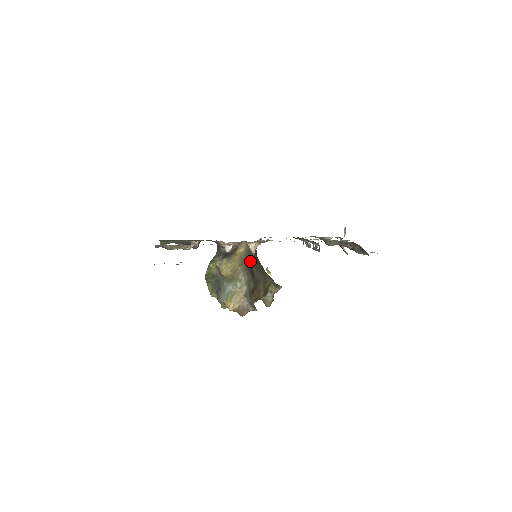
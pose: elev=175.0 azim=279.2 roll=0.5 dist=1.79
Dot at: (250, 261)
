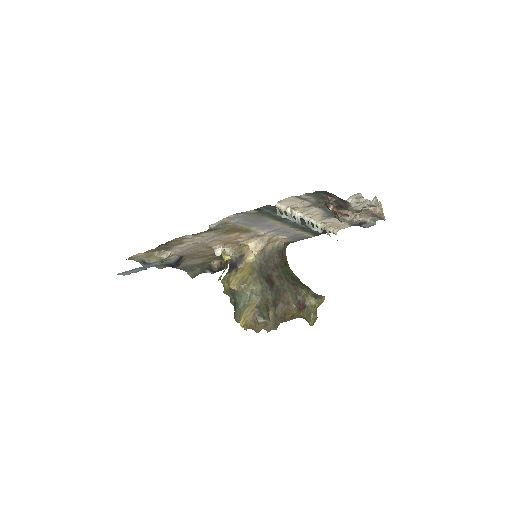
Dot at: (267, 269)
